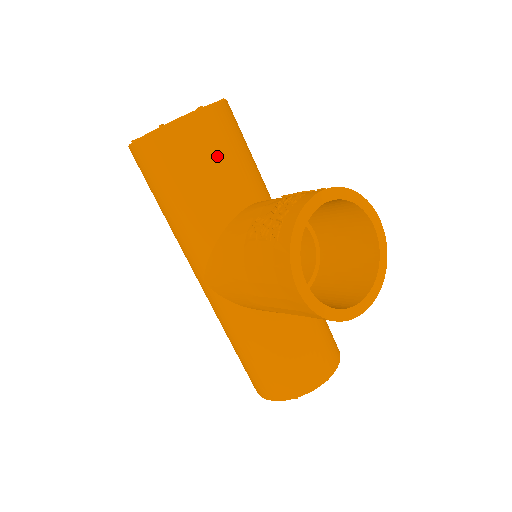
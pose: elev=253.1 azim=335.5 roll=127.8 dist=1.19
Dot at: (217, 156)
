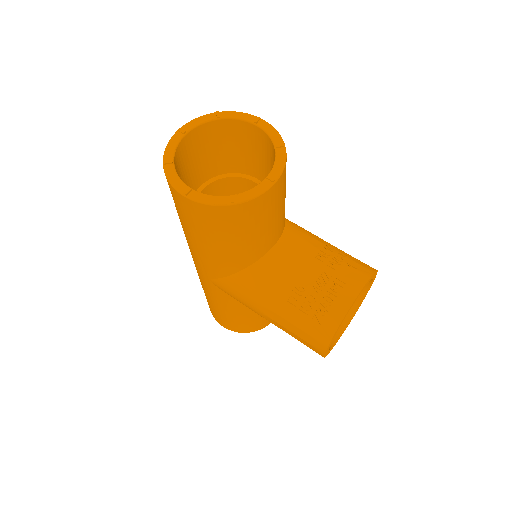
Dot at: (270, 218)
